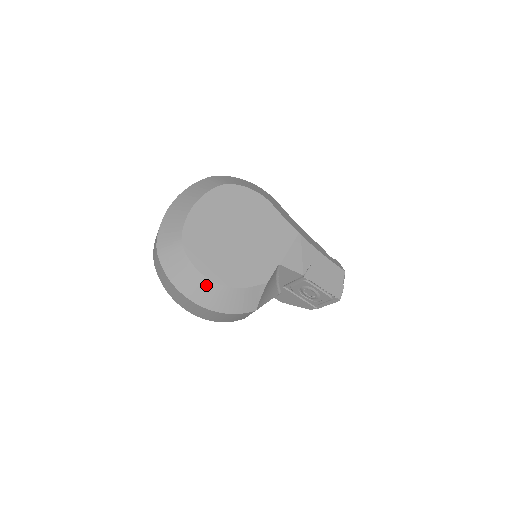
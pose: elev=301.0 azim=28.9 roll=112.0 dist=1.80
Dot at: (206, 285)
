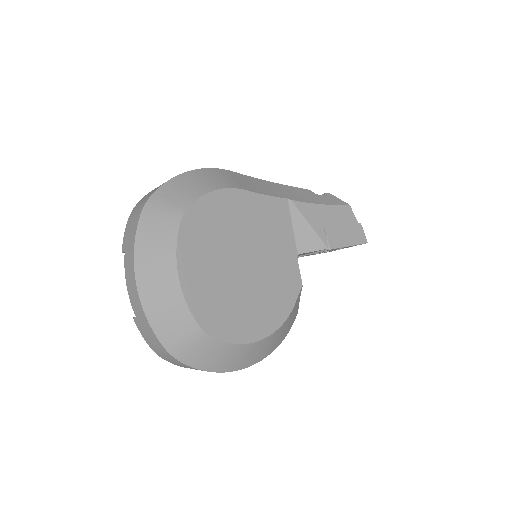
Dot at: (258, 347)
